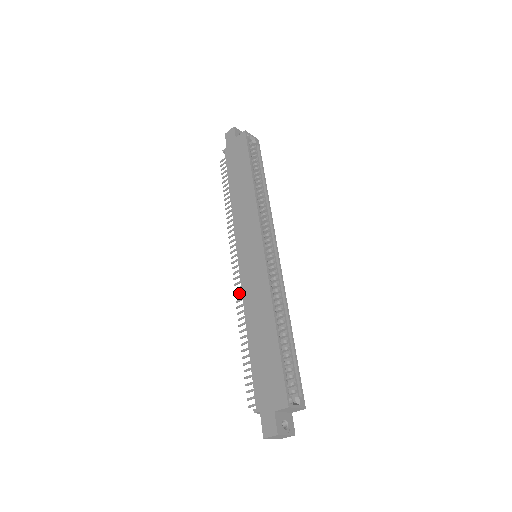
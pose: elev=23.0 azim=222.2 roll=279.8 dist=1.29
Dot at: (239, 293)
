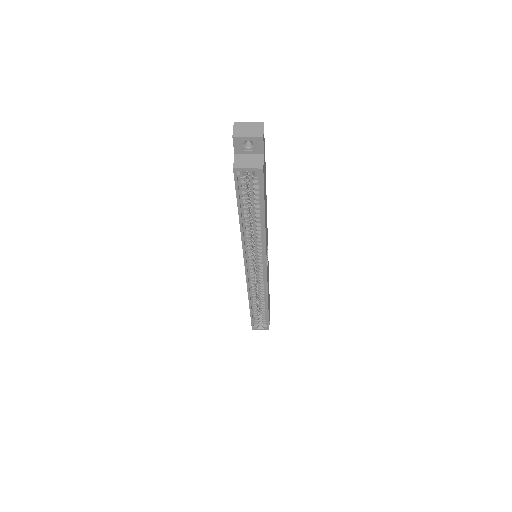
Dot at: occluded
